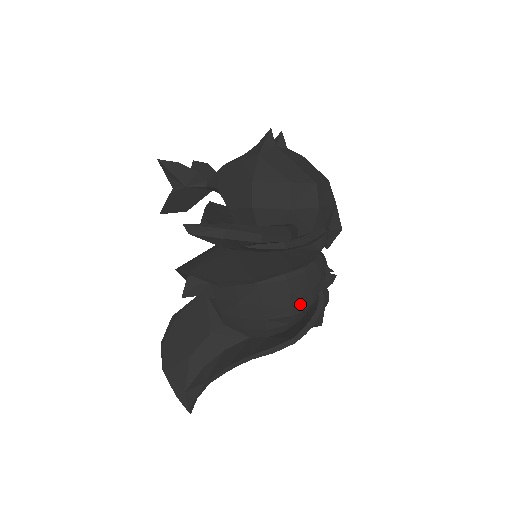
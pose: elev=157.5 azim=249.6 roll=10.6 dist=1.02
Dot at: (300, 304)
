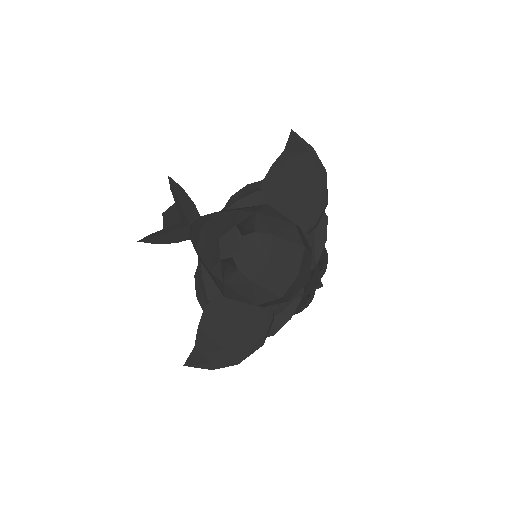
Dot at: occluded
